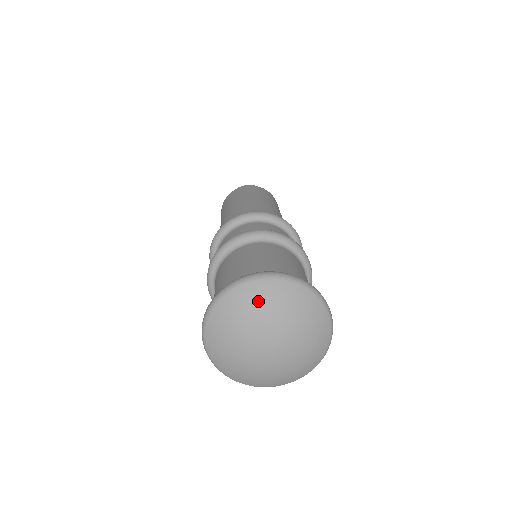
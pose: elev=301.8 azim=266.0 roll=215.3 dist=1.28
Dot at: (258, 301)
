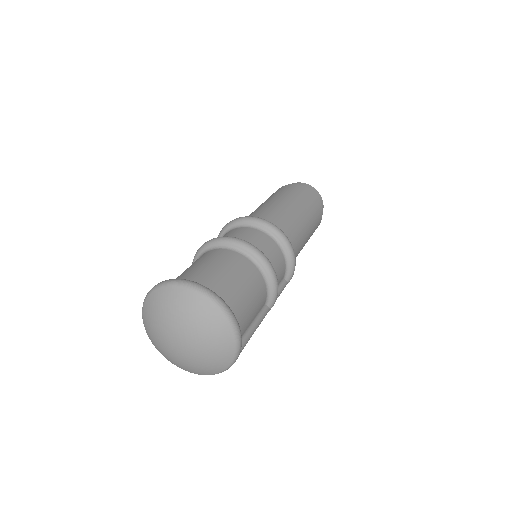
Dot at: (167, 303)
